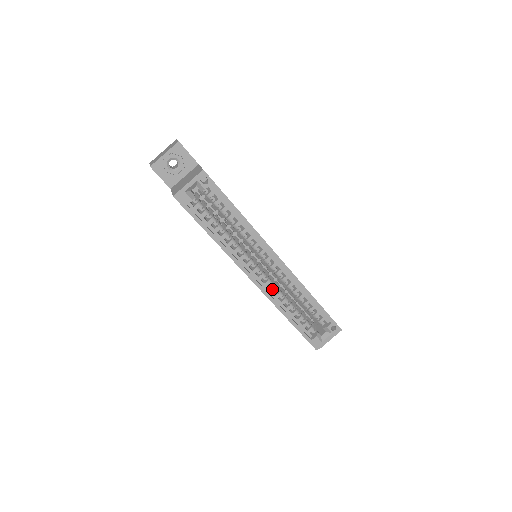
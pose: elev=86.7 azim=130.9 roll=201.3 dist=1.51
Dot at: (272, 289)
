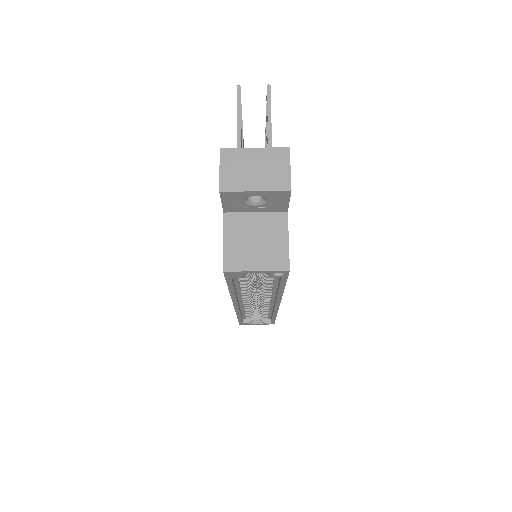
Dot at: (246, 306)
